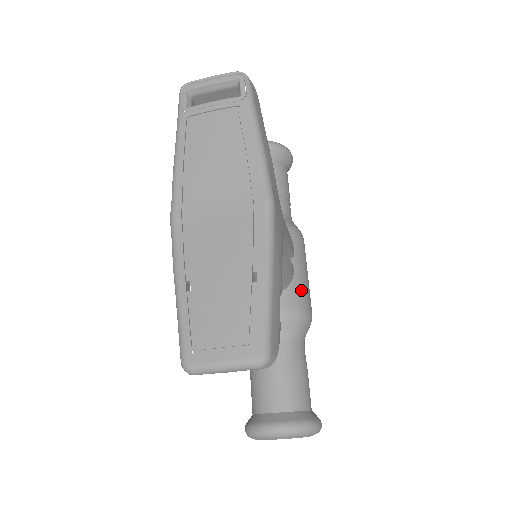
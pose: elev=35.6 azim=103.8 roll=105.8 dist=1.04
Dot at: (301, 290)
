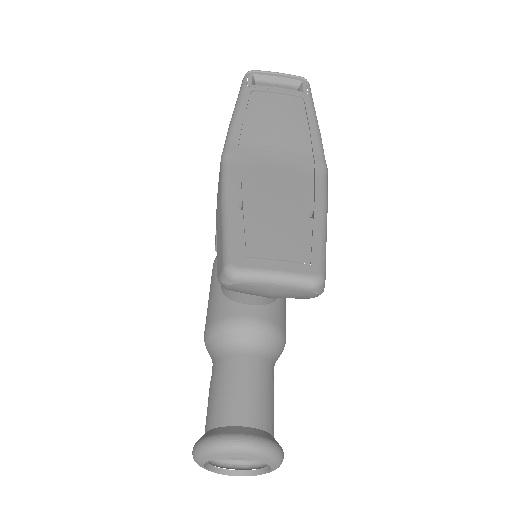
Dot at: (283, 312)
